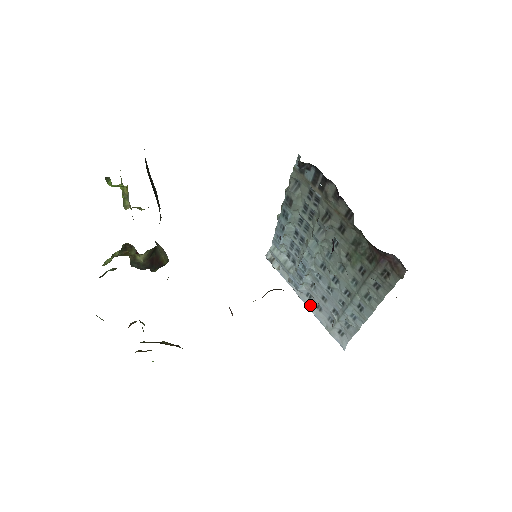
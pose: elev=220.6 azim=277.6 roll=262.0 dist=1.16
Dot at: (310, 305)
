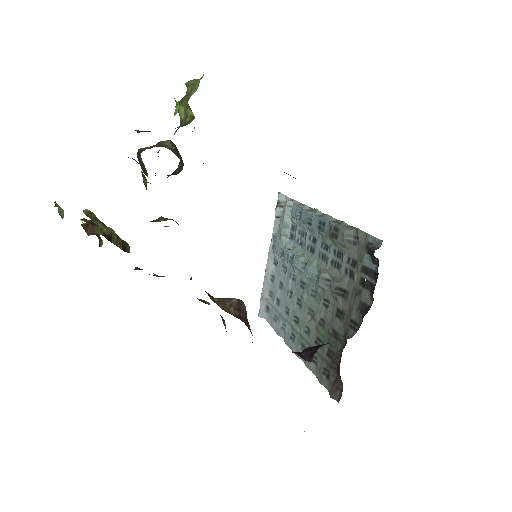
Dot at: (269, 267)
